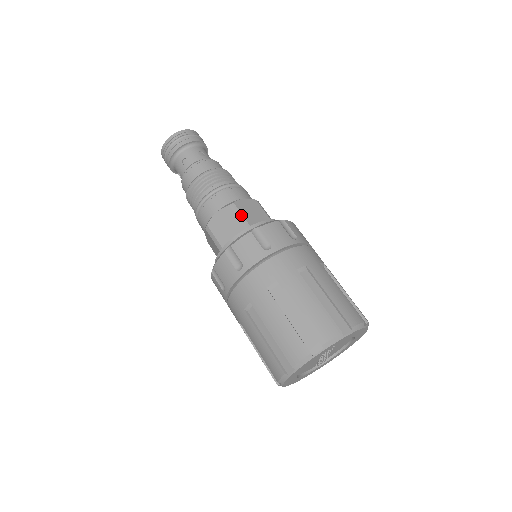
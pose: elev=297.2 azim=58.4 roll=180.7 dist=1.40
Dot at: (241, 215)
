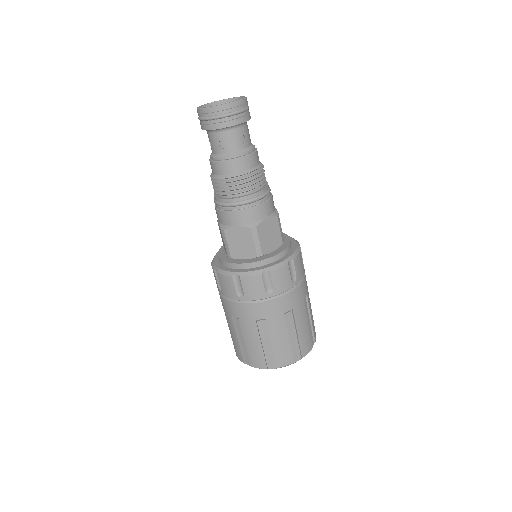
Dot at: (258, 242)
